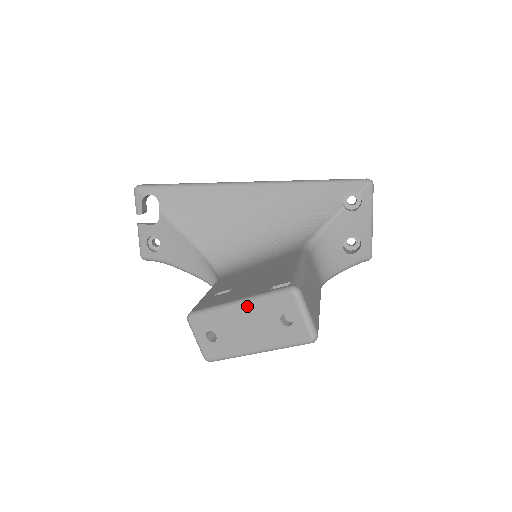
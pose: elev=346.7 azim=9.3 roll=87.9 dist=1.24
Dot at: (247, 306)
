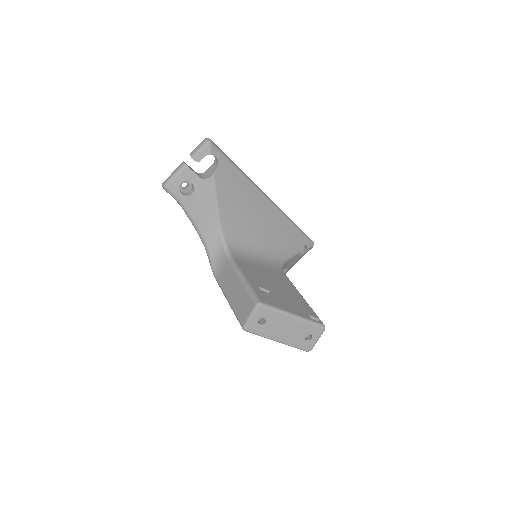
Dot at: (298, 321)
